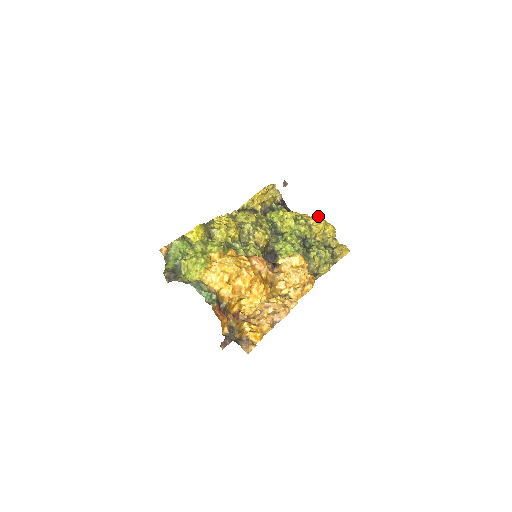
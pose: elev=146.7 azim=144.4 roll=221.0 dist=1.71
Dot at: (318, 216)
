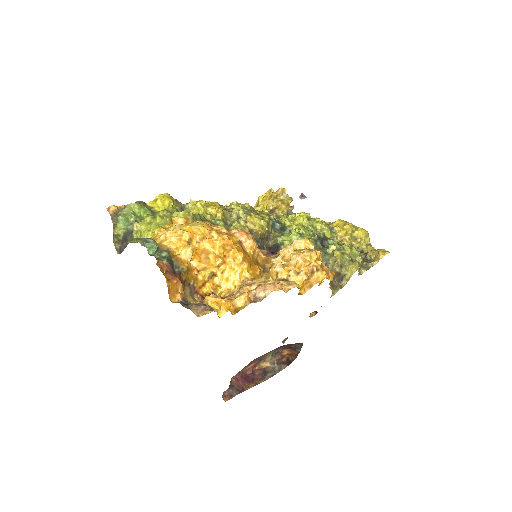
Dot at: (343, 220)
